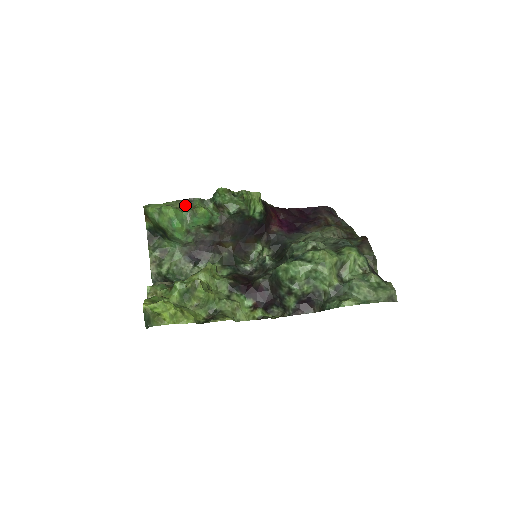
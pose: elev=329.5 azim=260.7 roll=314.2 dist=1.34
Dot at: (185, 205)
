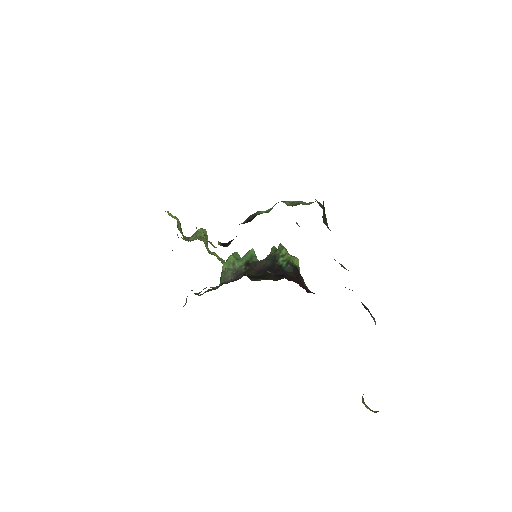
Dot at: occluded
